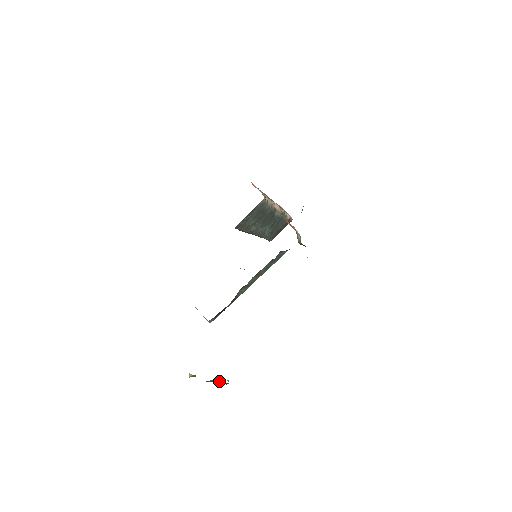
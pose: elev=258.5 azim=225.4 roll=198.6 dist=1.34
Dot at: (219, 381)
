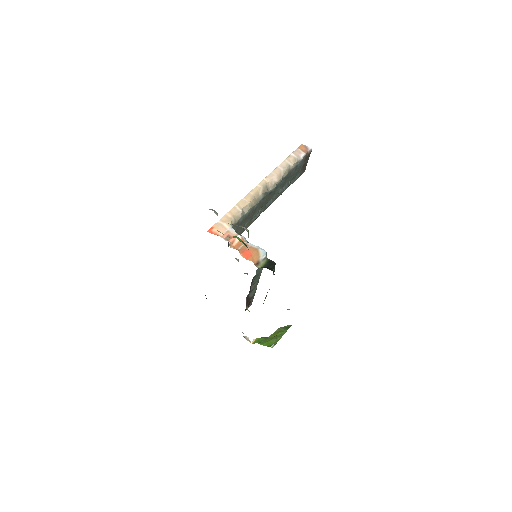
Dot at: (278, 333)
